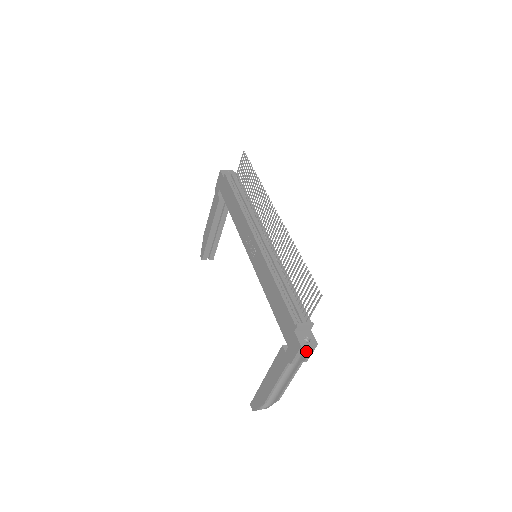
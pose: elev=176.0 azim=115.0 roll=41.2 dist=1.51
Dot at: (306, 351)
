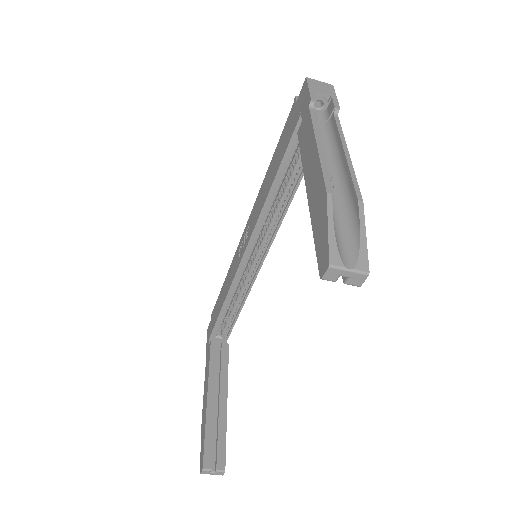
Dot at: (322, 89)
